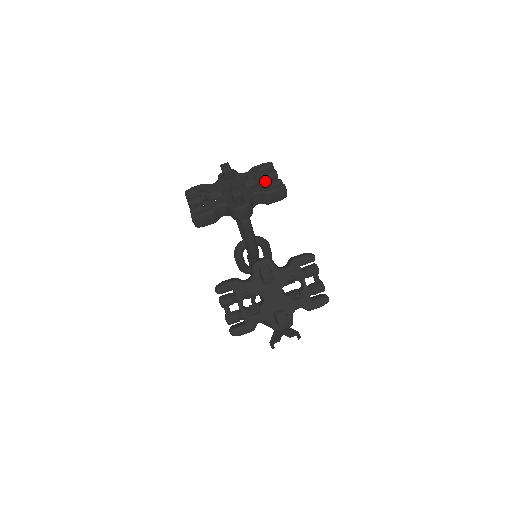
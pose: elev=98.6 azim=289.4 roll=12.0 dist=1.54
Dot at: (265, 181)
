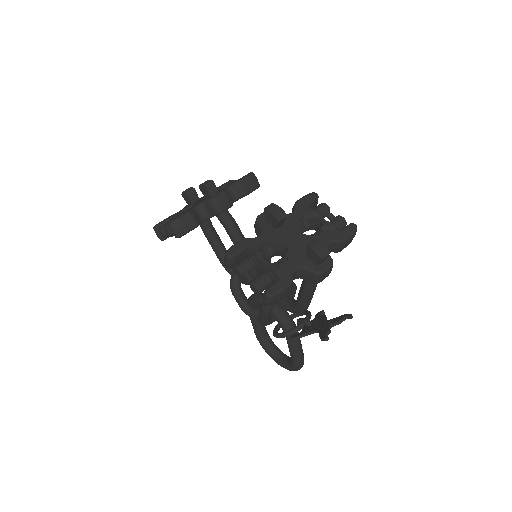
Dot at: (232, 180)
